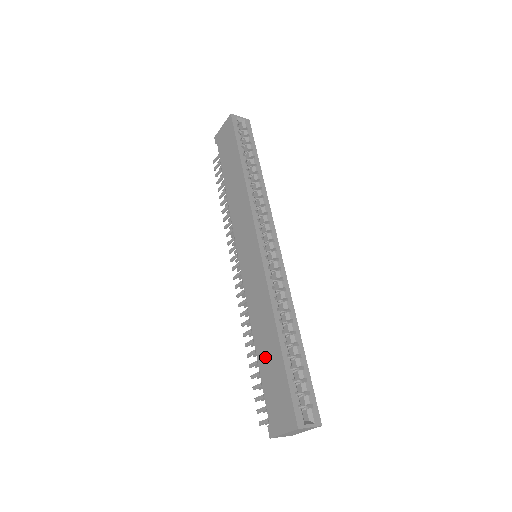
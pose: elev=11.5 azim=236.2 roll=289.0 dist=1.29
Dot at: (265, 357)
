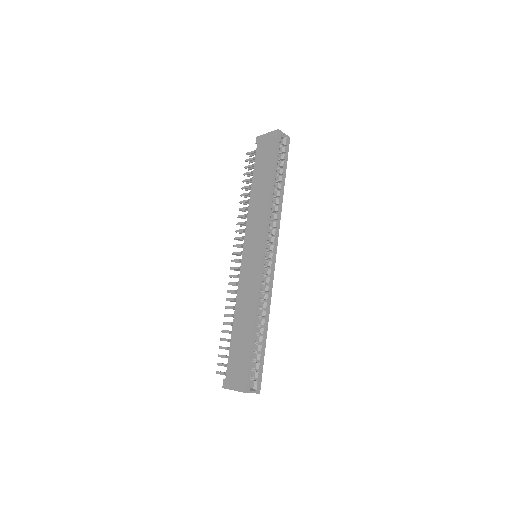
Dot at: (238, 335)
